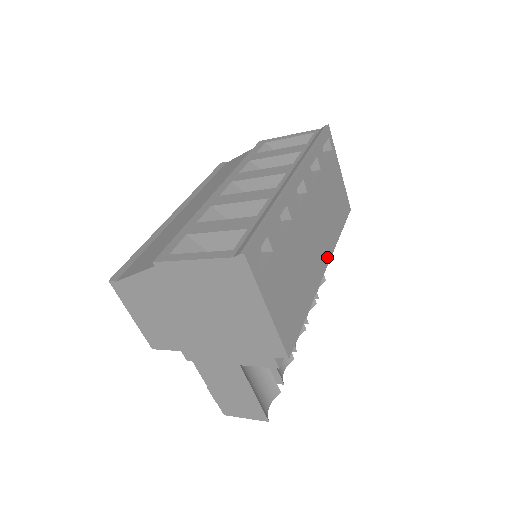
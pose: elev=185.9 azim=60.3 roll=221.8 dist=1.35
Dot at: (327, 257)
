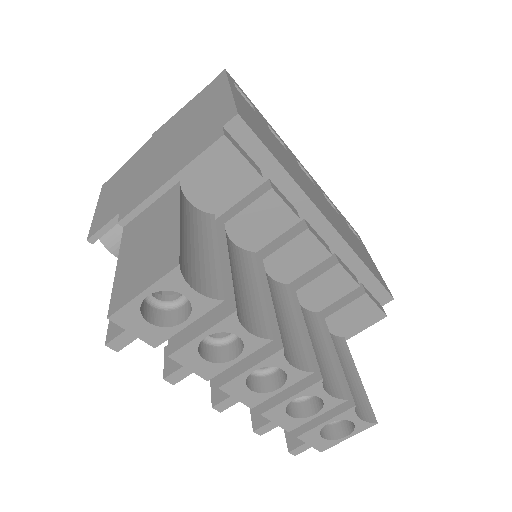
Dot at: (336, 228)
